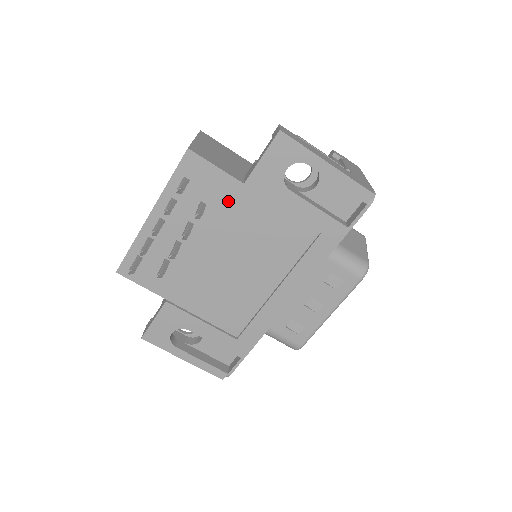
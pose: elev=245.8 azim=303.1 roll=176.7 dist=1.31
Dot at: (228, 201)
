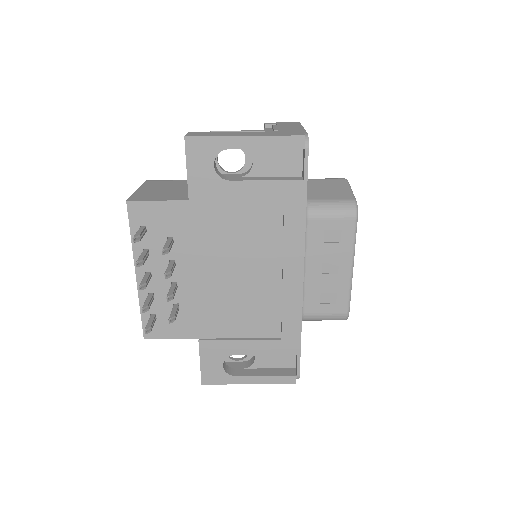
Dot at: (188, 223)
